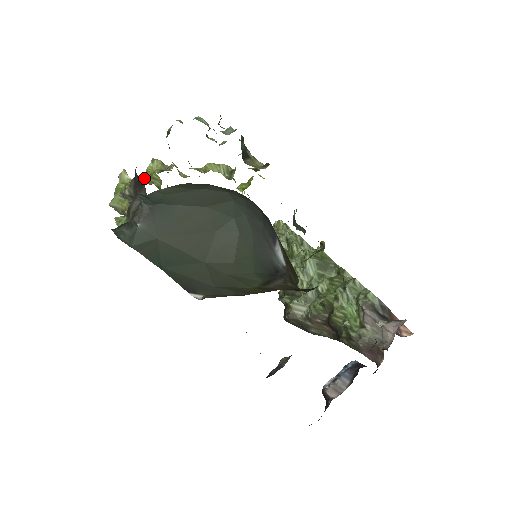
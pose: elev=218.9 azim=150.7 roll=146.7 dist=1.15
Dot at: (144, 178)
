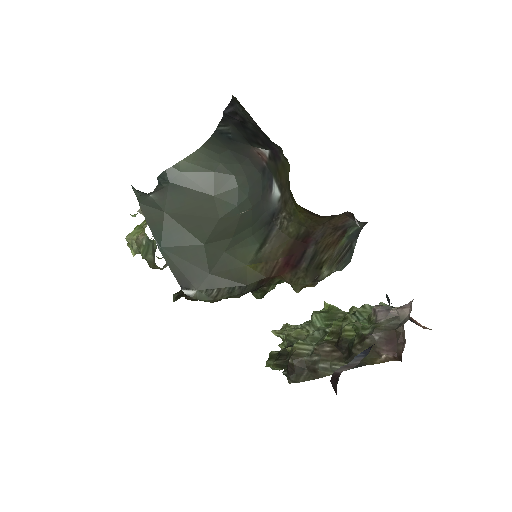
Dot at: occluded
